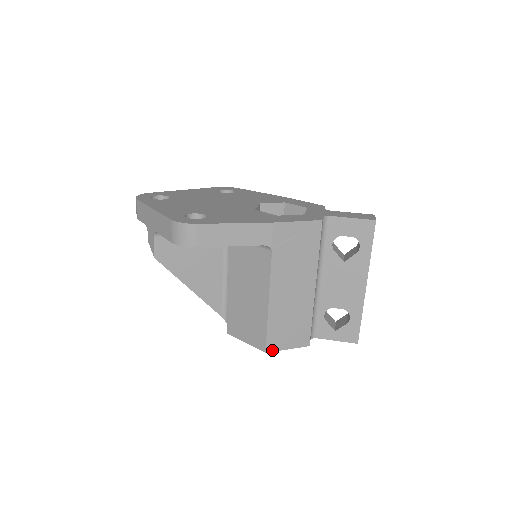
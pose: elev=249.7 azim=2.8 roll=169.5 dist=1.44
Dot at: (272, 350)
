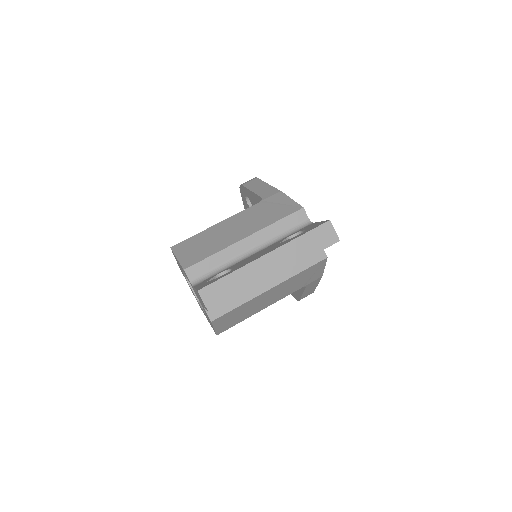
Dot at: (174, 250)
